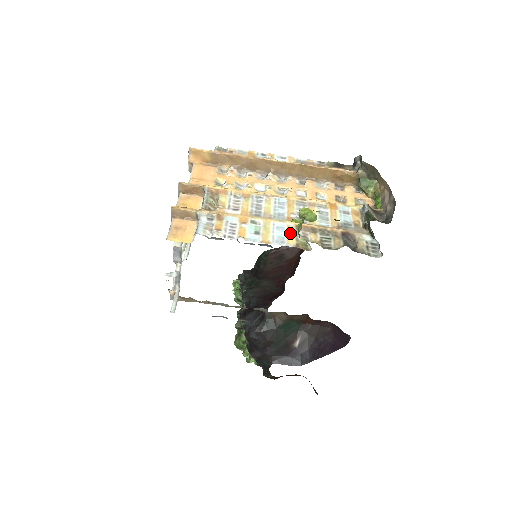
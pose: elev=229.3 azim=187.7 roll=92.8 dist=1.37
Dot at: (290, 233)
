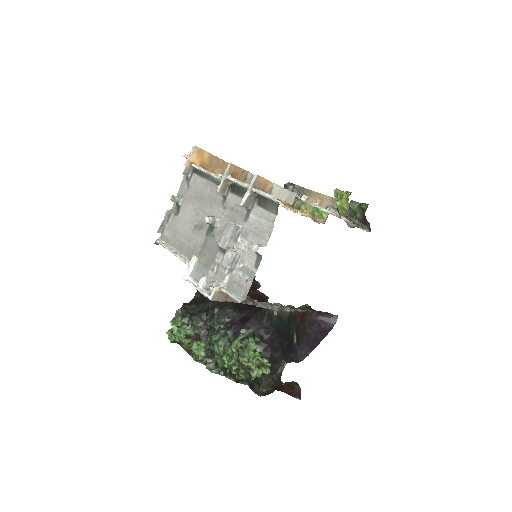
Dot at: (327, 210)
